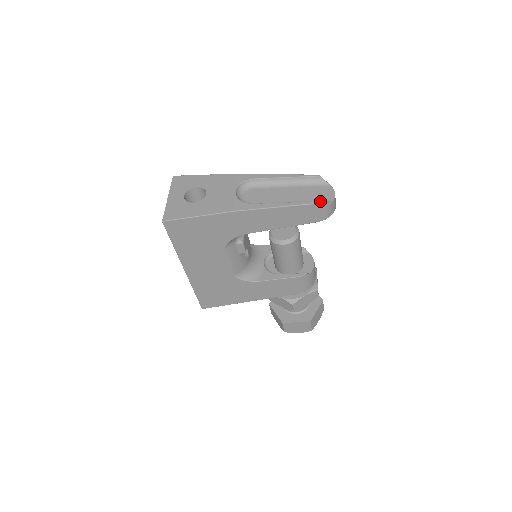
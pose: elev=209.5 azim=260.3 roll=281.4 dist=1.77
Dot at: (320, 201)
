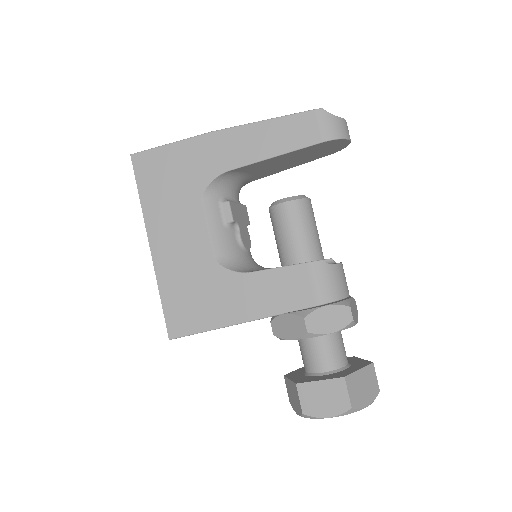
Dot at: (319, 109)
